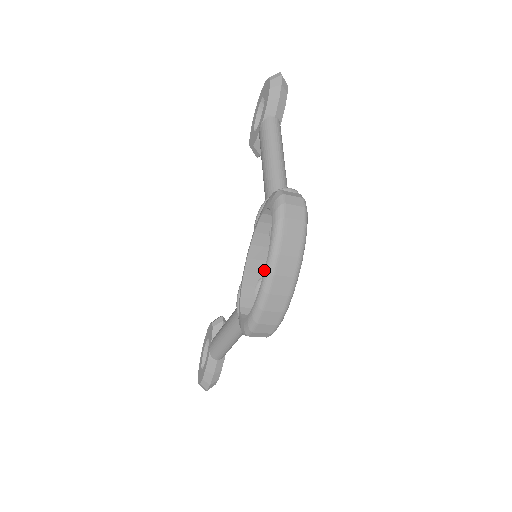
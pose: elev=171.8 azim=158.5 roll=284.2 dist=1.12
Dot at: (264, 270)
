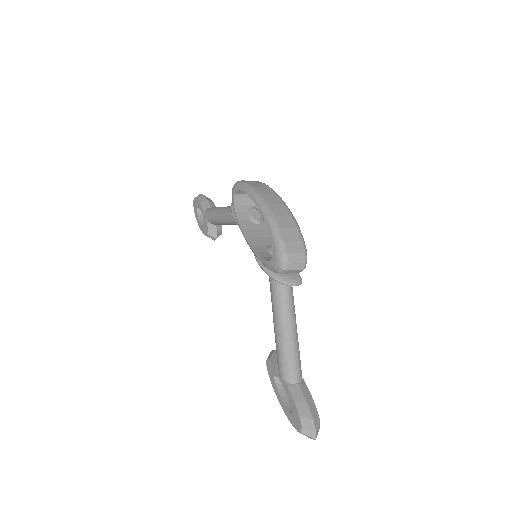
Dot at: occluded
